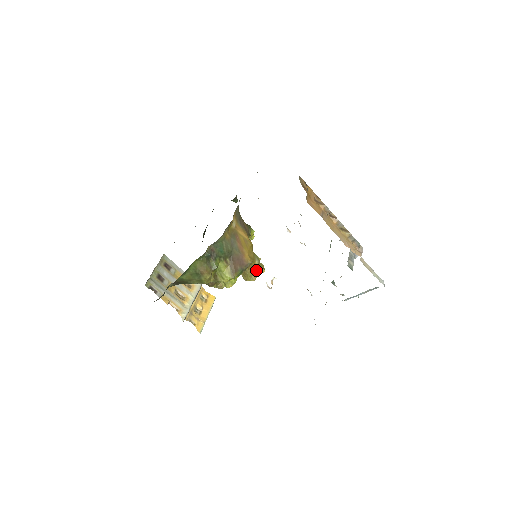
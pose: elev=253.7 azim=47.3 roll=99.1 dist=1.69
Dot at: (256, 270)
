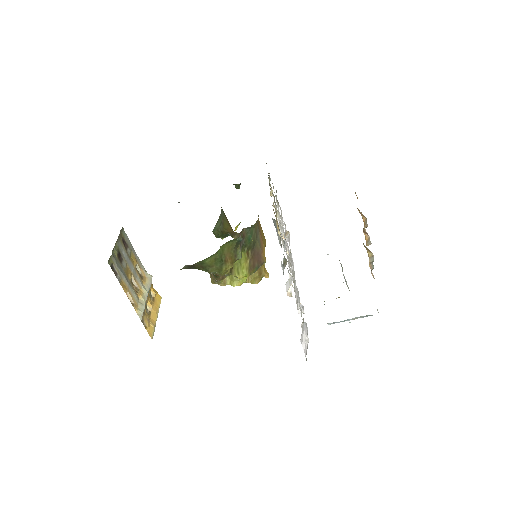
Dot at: (263, 272)
